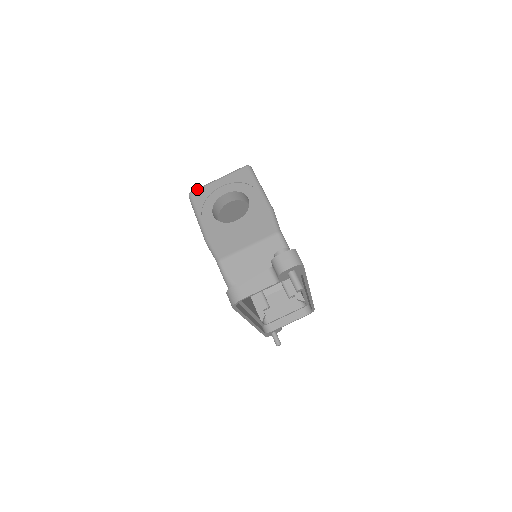
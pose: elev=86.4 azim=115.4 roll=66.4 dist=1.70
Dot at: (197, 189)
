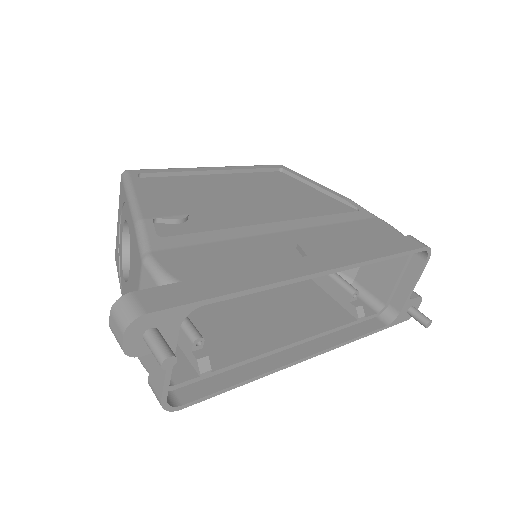
Dot at: occluded
